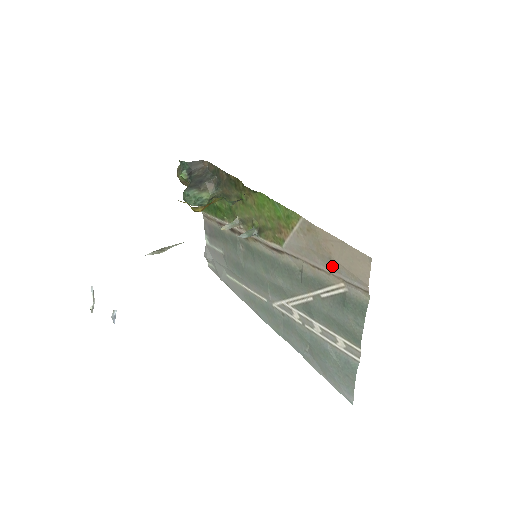
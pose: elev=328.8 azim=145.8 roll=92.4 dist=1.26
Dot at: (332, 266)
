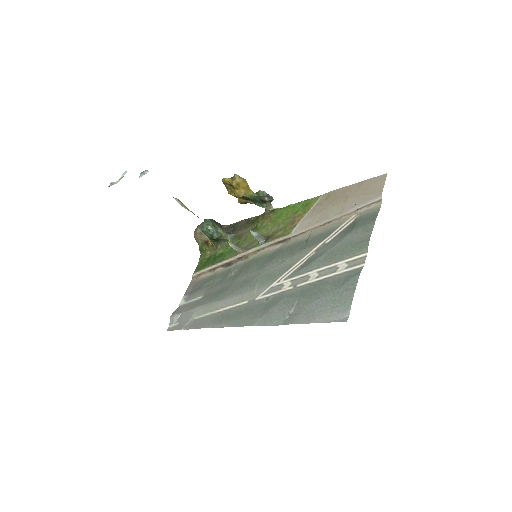
Dot at: (346, 207)
